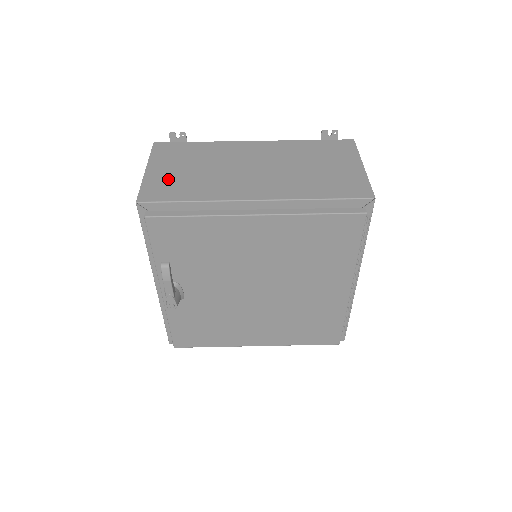
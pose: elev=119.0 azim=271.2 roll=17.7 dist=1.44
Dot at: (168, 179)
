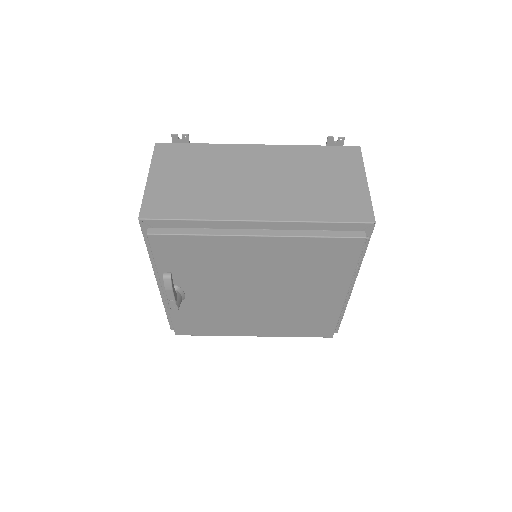
Dot at: (170, 191)
